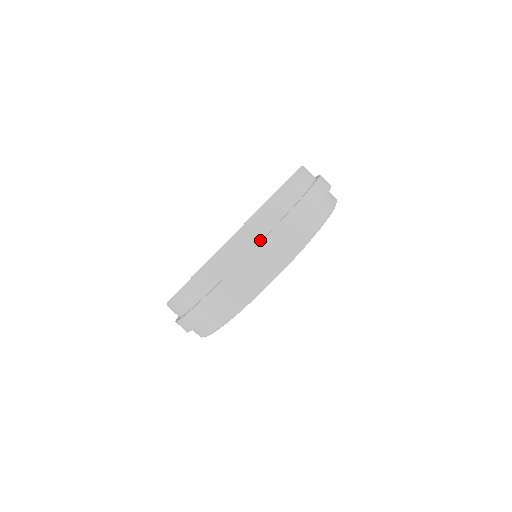
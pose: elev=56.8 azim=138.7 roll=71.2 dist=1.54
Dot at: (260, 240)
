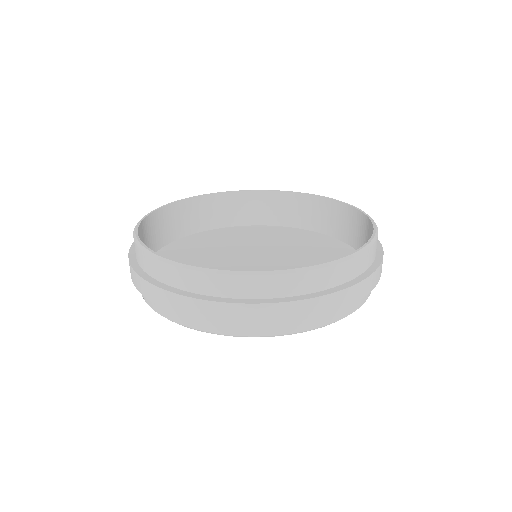
Dot at: (333, 286)
